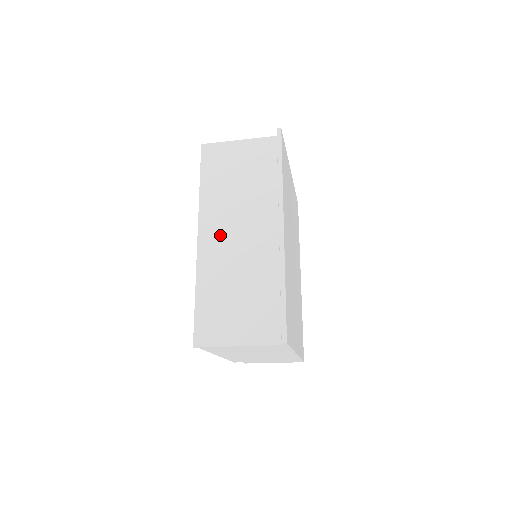
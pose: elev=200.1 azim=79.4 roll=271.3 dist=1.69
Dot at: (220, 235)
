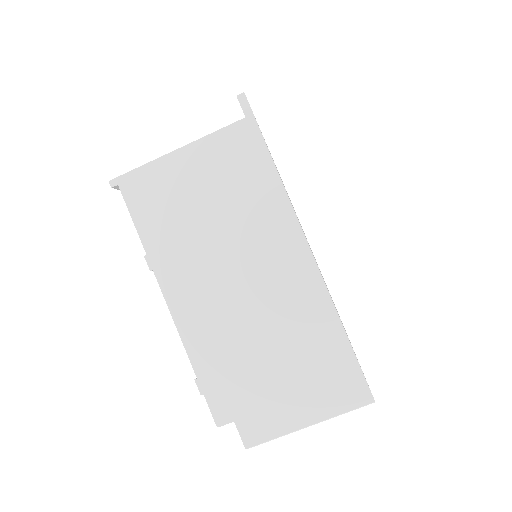
Dot at: occluded
